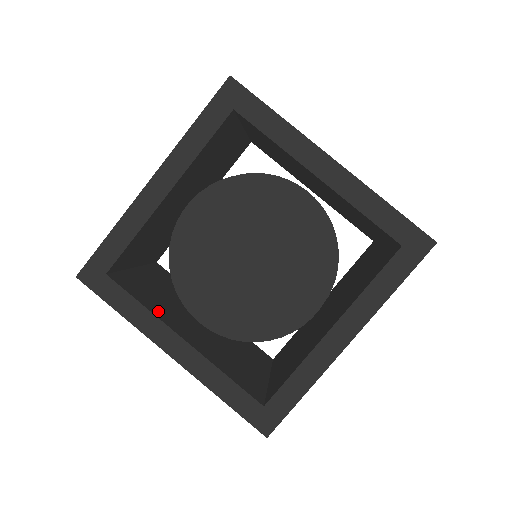
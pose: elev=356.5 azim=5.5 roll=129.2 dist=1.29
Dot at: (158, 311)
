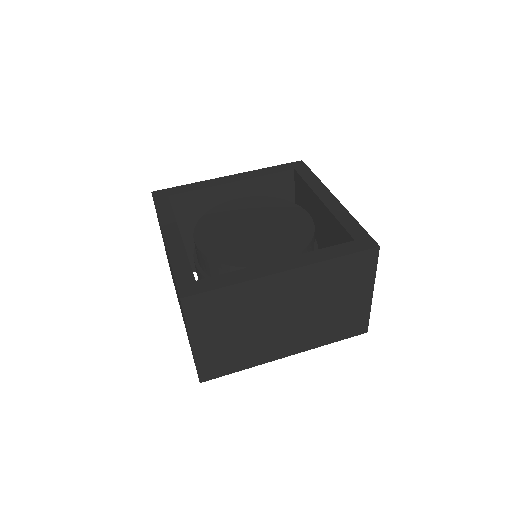
Dot at: occluded
